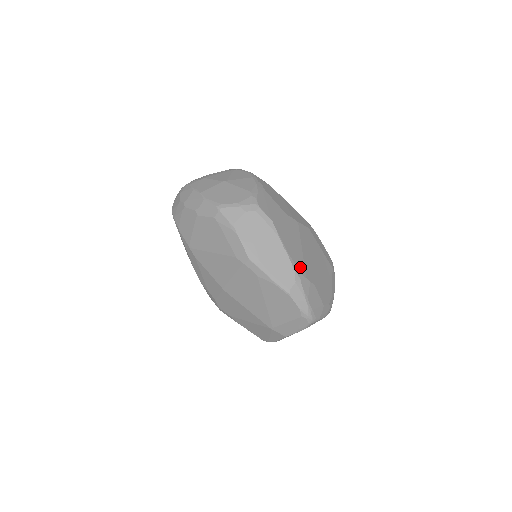
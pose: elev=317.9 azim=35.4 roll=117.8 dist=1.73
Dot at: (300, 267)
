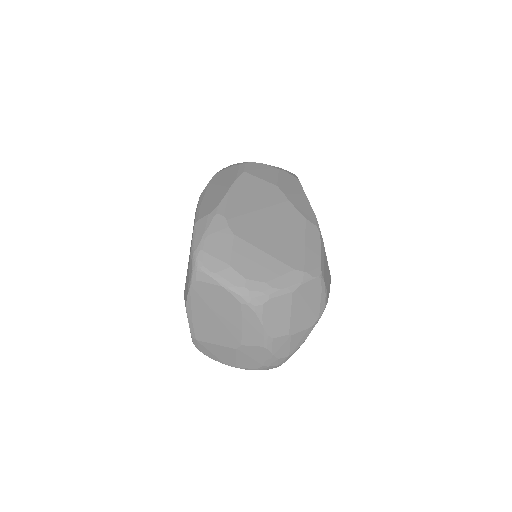
Dot at: (231, 210)
